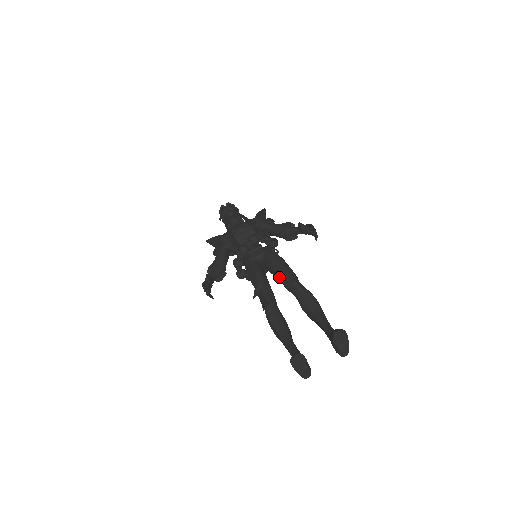
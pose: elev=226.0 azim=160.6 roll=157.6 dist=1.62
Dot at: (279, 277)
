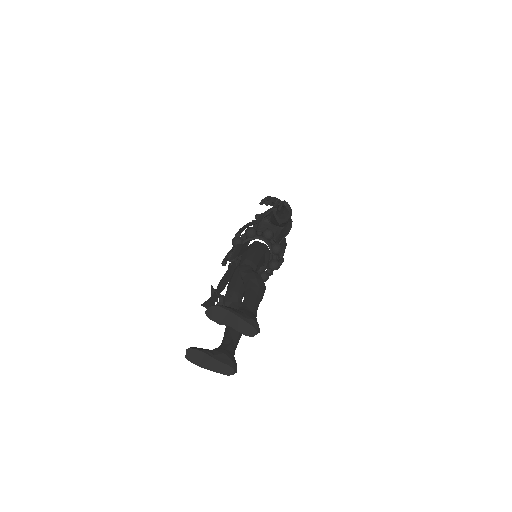
Dot at: occluded
